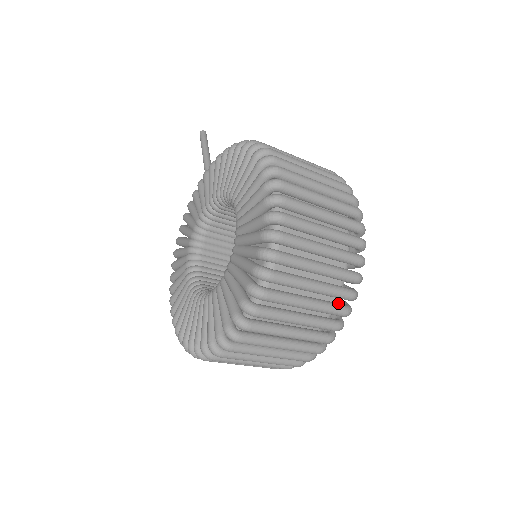
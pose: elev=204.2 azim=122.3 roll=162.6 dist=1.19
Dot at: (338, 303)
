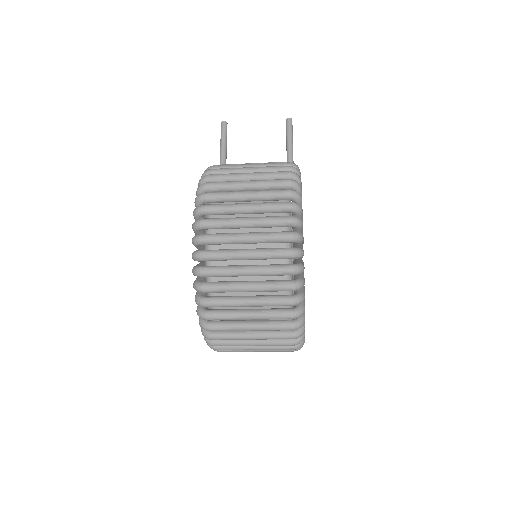
Dot at: (285, 320)
